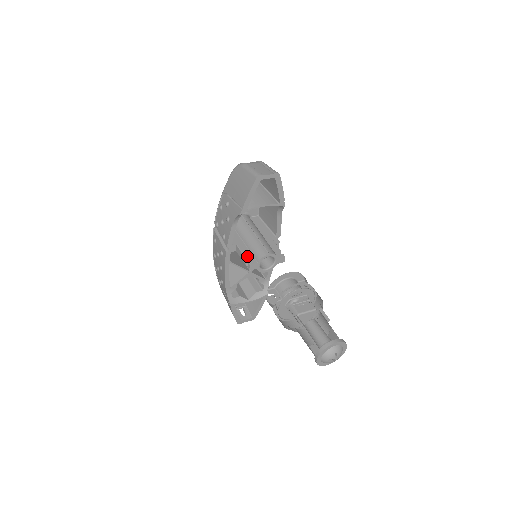
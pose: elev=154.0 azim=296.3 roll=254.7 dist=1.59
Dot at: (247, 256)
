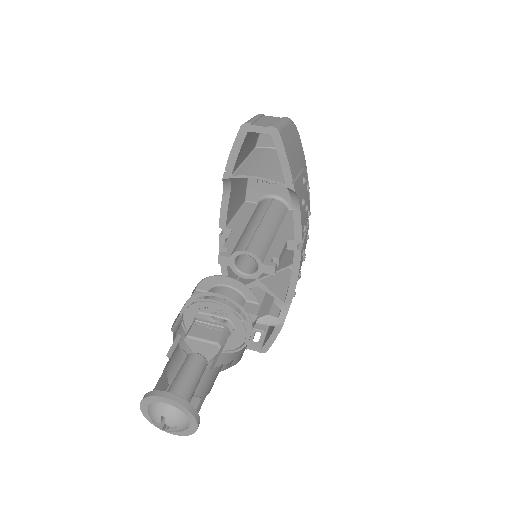
Dot at: (227, 245)
